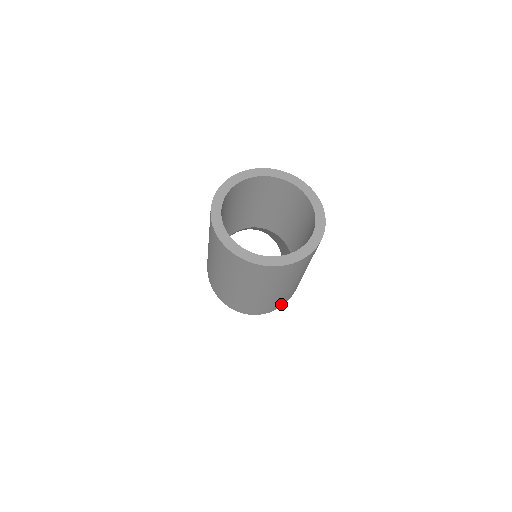
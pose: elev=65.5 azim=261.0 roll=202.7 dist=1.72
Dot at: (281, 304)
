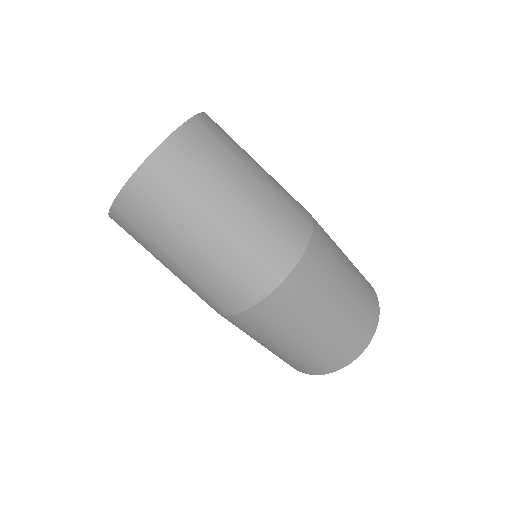
Dot at: (301, 233)
